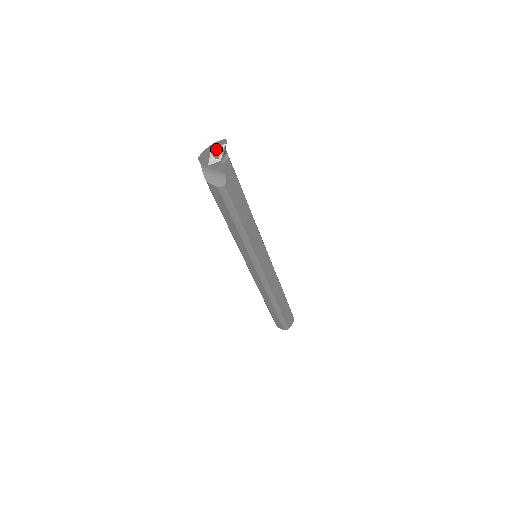
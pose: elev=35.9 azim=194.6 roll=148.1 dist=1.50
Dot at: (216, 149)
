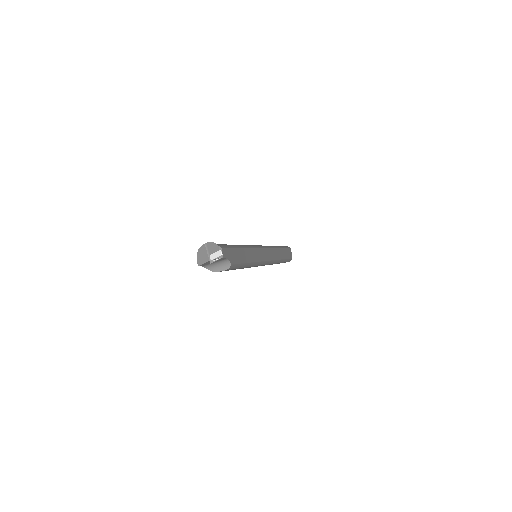
Dot at: (215, 258)
